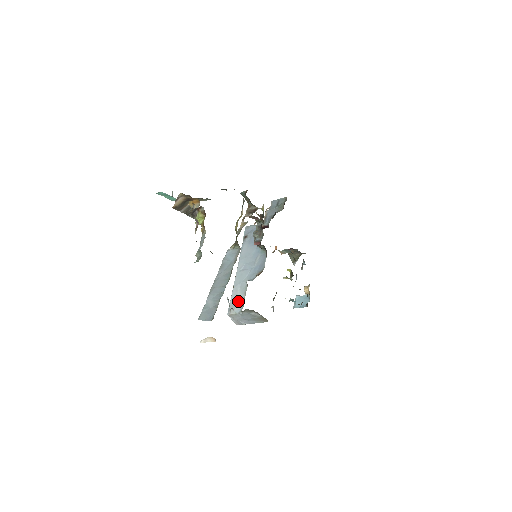
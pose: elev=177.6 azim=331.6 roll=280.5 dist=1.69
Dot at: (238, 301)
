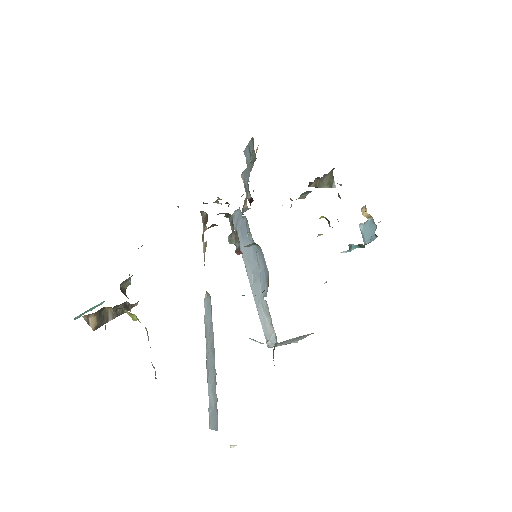
Dot at: (269, 328)
